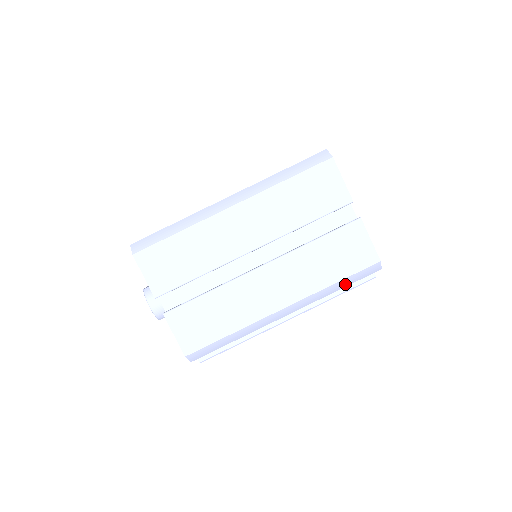
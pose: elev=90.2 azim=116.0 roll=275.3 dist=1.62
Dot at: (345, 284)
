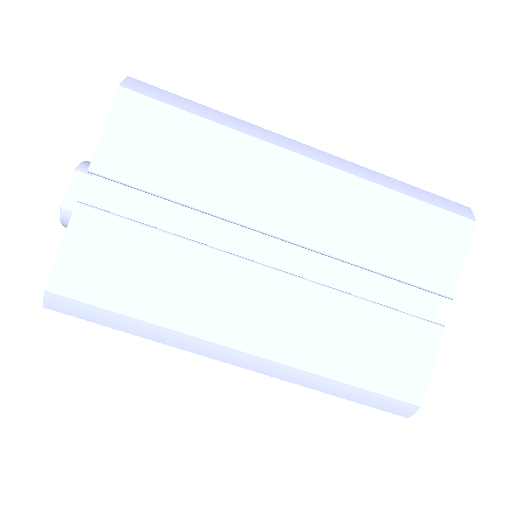
Dot at: occluded
